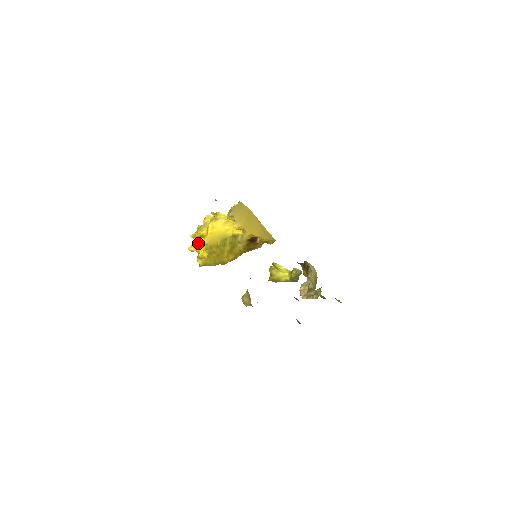
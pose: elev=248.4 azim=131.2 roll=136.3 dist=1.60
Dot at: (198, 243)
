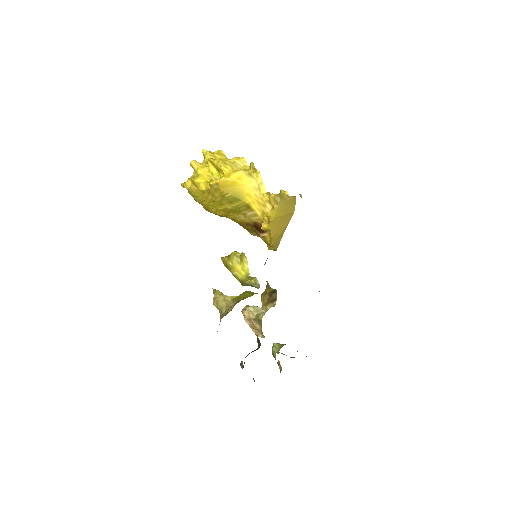
Dot at: (206, 168)
